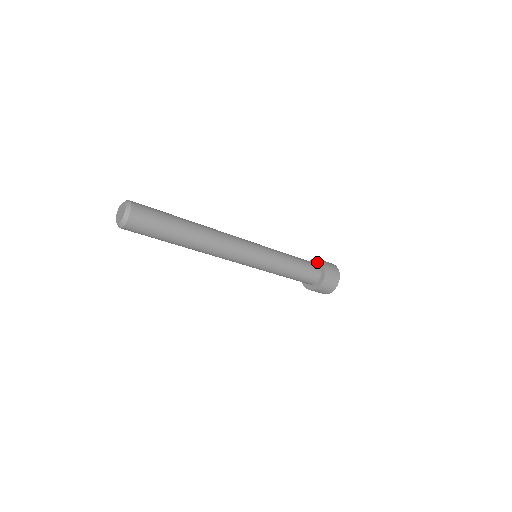
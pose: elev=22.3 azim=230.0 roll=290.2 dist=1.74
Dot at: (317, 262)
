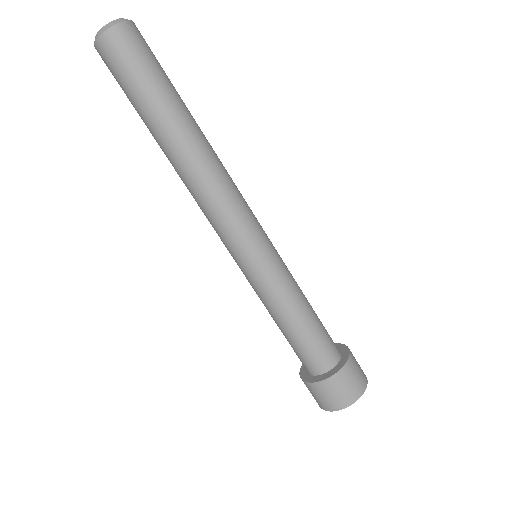
Dot at: occluded
